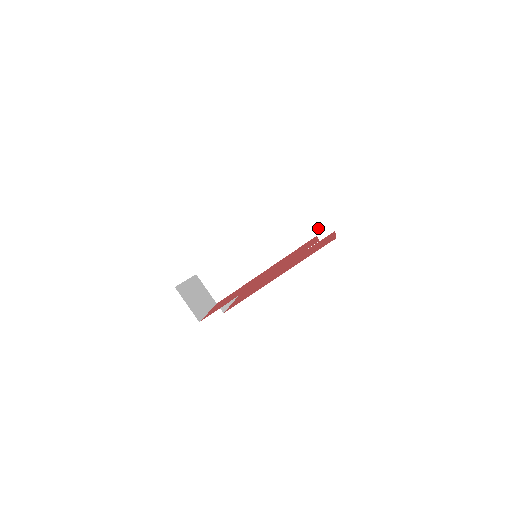
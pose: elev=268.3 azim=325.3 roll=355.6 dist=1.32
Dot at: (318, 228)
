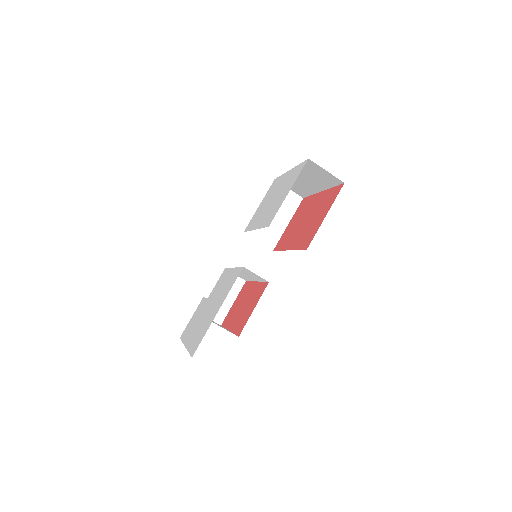
Dot at: (329, 178)
